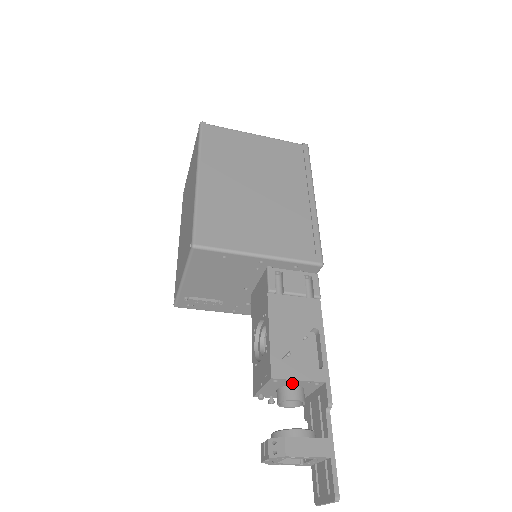
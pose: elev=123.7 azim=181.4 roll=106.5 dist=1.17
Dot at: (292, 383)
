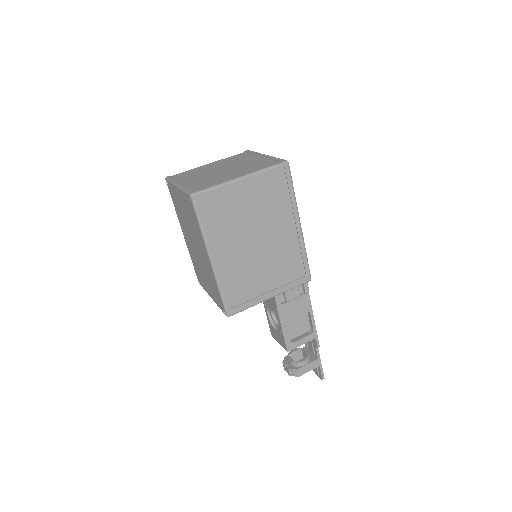
Dot at: occluded
